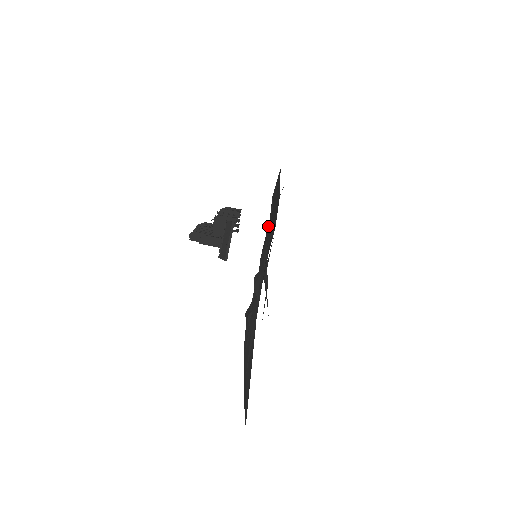
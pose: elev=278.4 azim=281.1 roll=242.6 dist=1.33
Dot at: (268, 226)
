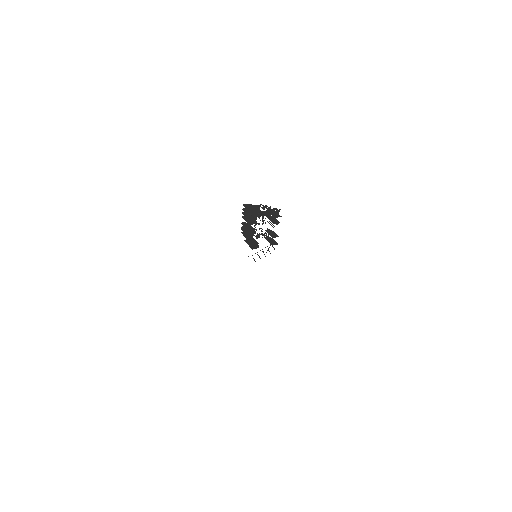
Dot at: occluded
